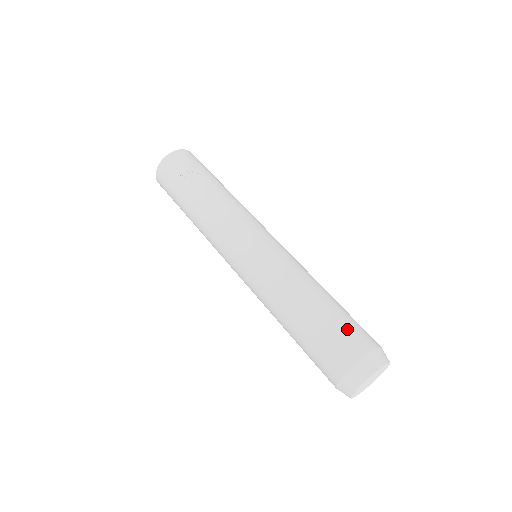
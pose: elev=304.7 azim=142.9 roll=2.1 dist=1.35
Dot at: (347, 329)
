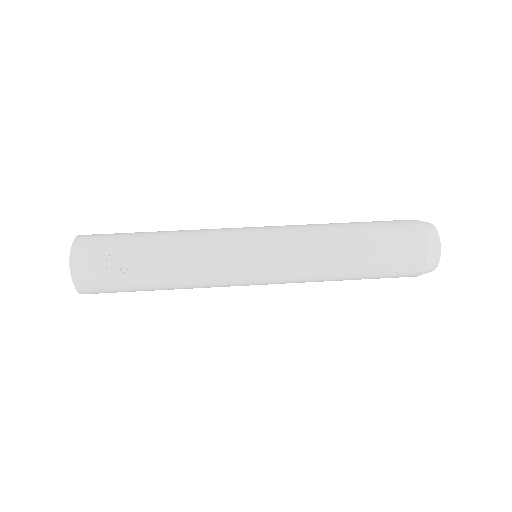
Dot at: (396, 242)
